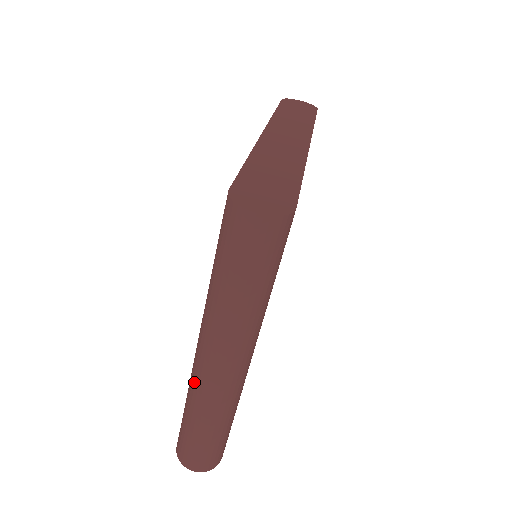
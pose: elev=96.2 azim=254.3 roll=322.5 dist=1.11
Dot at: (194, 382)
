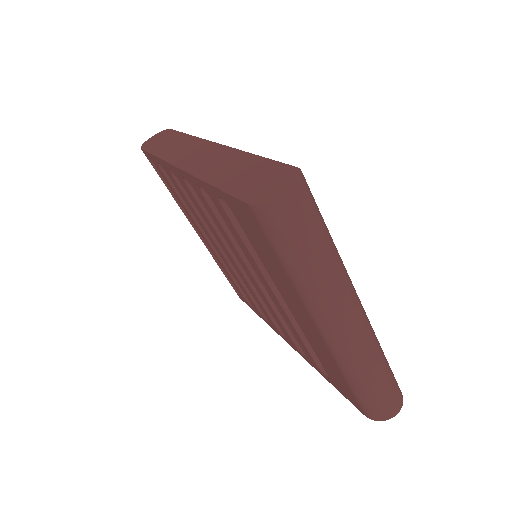
Dot at: (344, 356)
